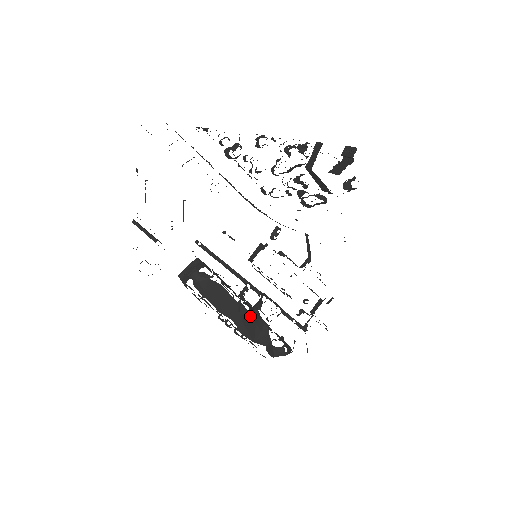
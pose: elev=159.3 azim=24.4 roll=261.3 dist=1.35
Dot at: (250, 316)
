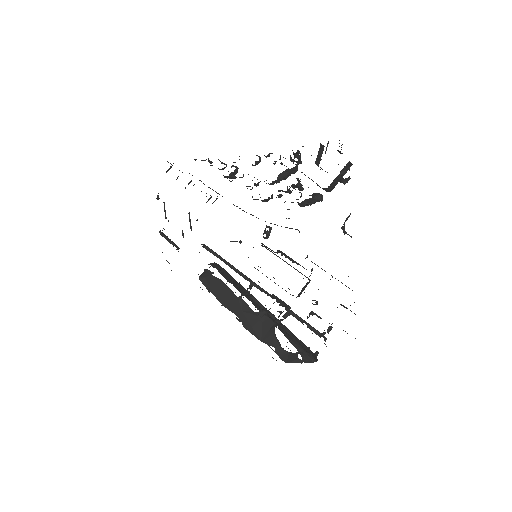
Dot at: (254, 313)
